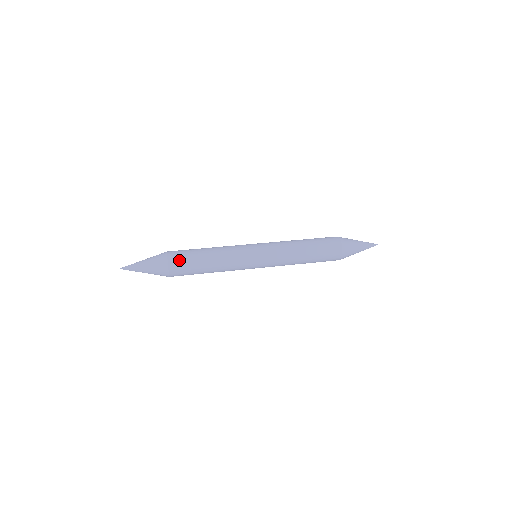
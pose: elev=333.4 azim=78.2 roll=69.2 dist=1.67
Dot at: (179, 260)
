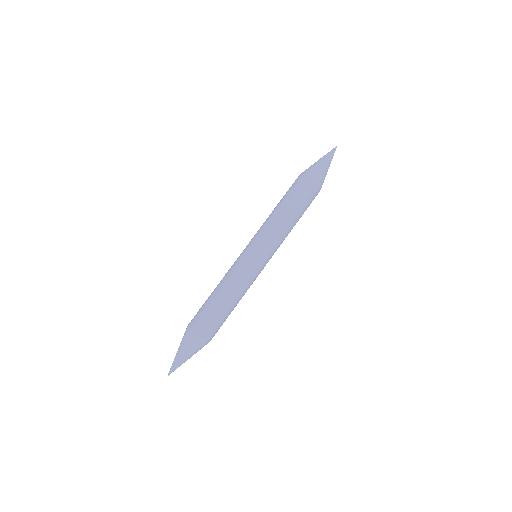
Dot at: (207, 326)
